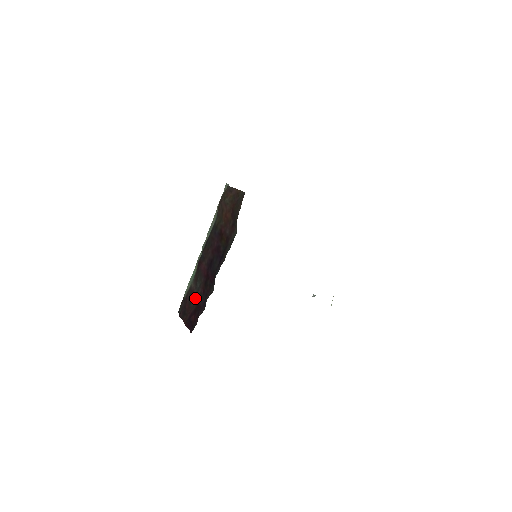
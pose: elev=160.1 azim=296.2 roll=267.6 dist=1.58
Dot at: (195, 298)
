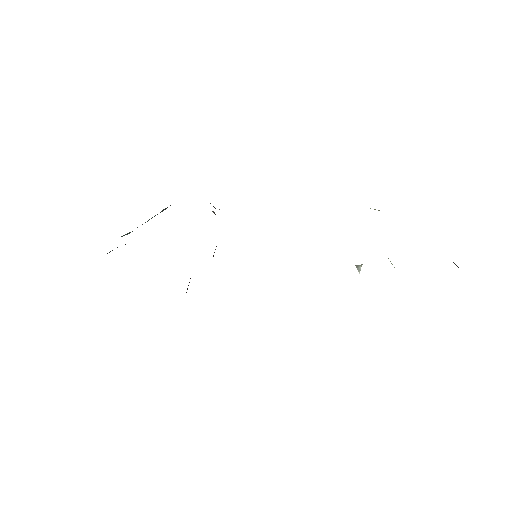
Dot at: occluded
